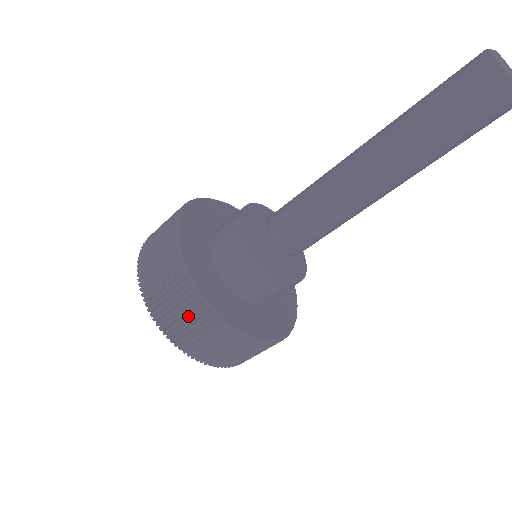
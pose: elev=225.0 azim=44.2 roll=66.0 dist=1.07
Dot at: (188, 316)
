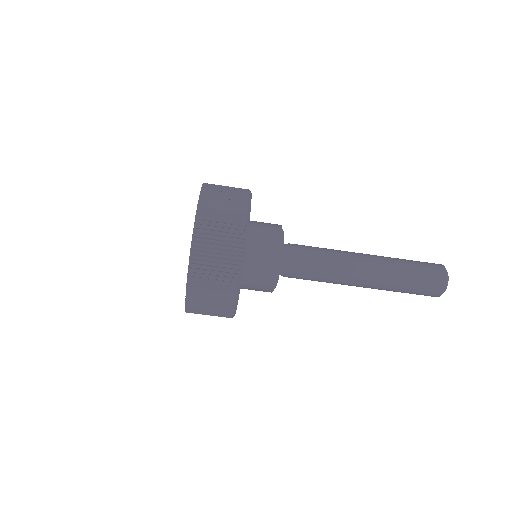
Dot at: (231, 203)
